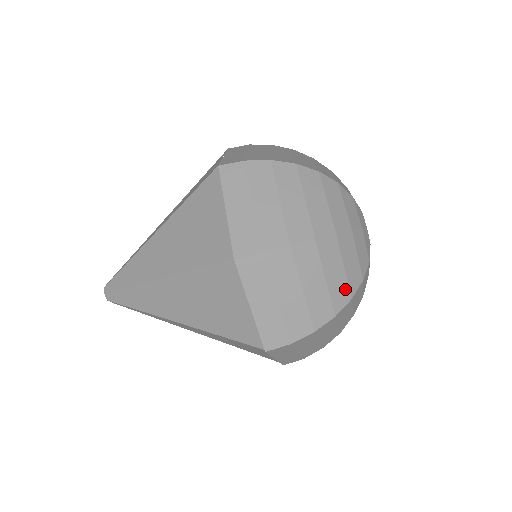
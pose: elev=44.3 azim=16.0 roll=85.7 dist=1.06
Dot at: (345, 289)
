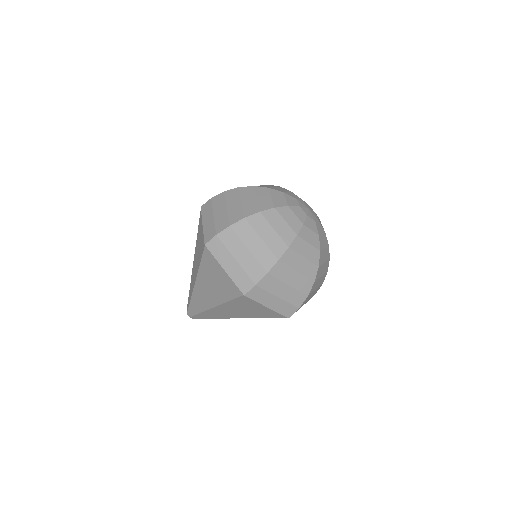
Dot at: (280, 242)
